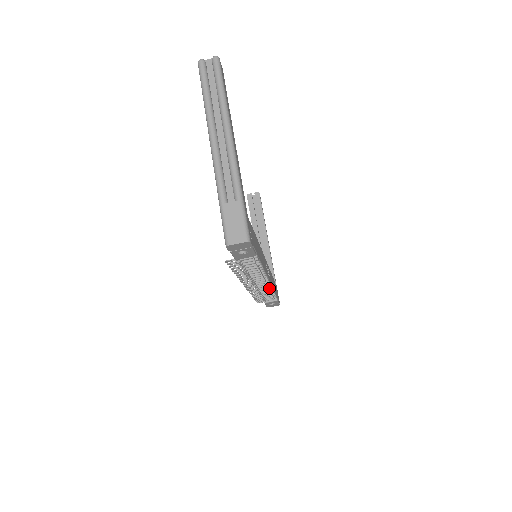
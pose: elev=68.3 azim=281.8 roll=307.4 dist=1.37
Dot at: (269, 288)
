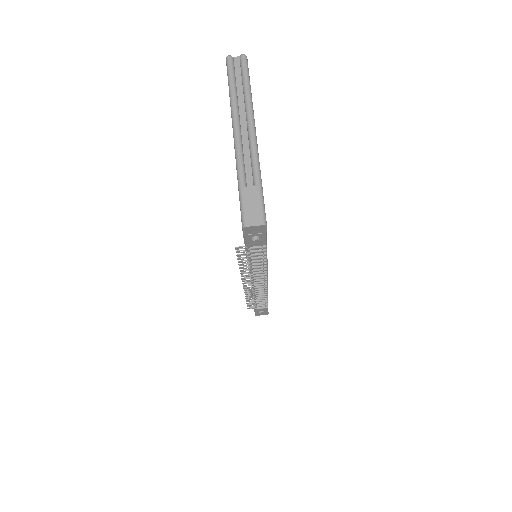
Dot at: (265, 290)
